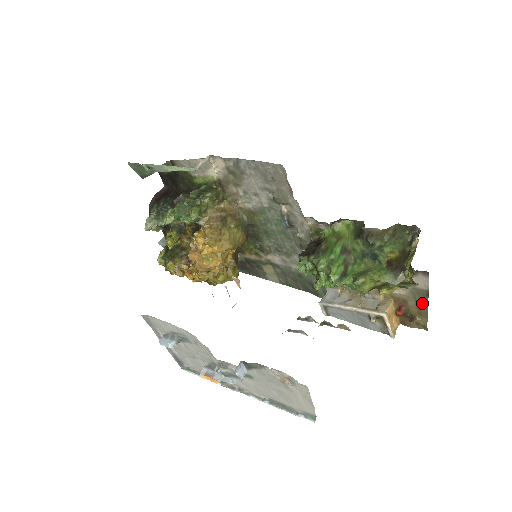
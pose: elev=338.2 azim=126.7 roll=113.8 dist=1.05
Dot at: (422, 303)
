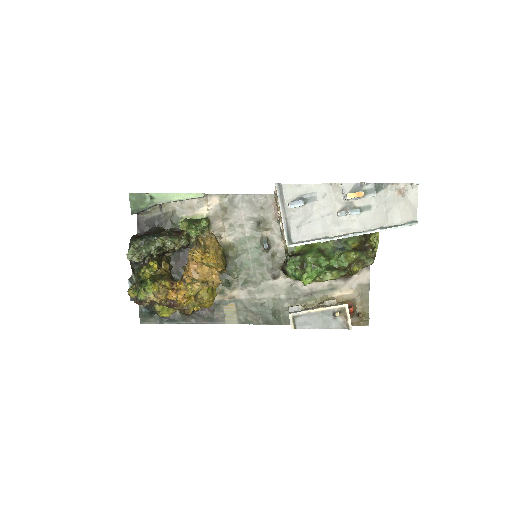
Dot at: (365, 298)
